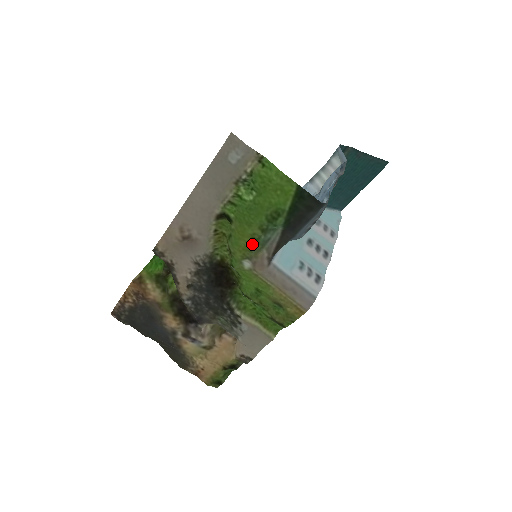
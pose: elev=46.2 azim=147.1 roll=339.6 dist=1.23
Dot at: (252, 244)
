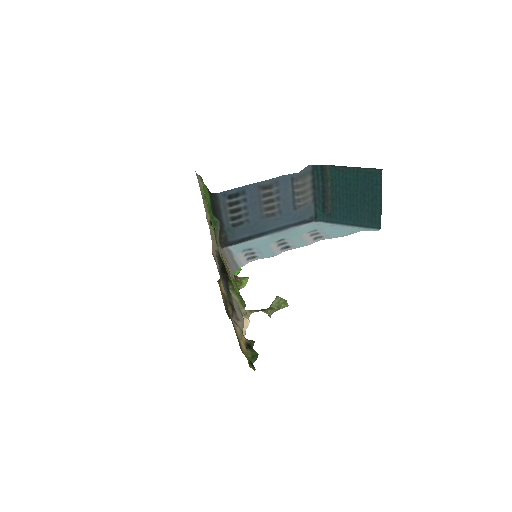
Dot at: occluded
